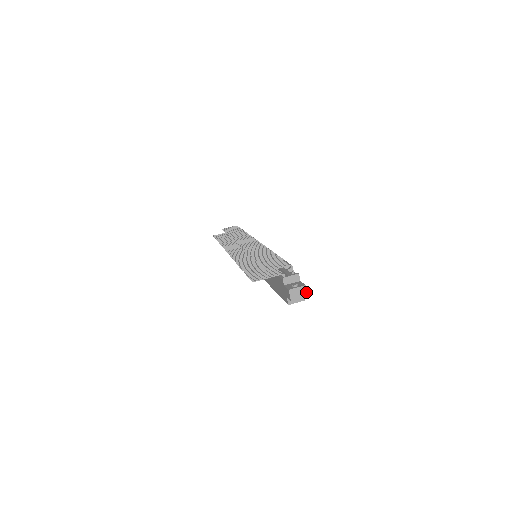
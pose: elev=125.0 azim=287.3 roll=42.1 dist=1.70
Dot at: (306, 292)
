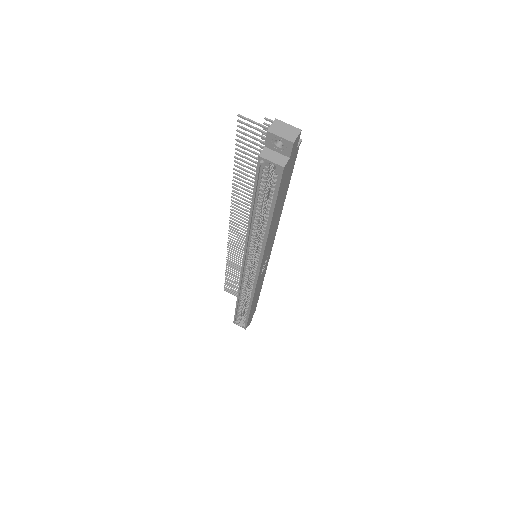
Dot at: (296, 137)
